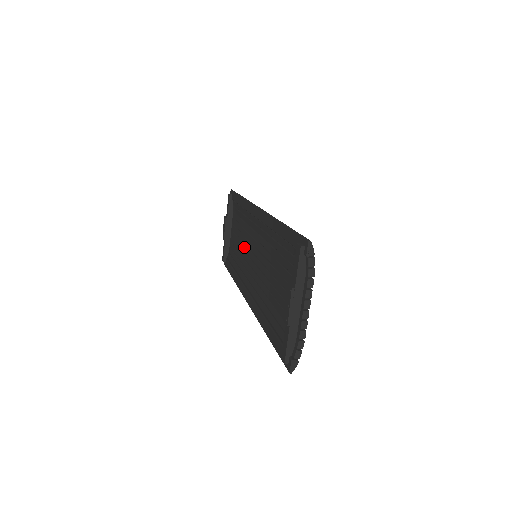
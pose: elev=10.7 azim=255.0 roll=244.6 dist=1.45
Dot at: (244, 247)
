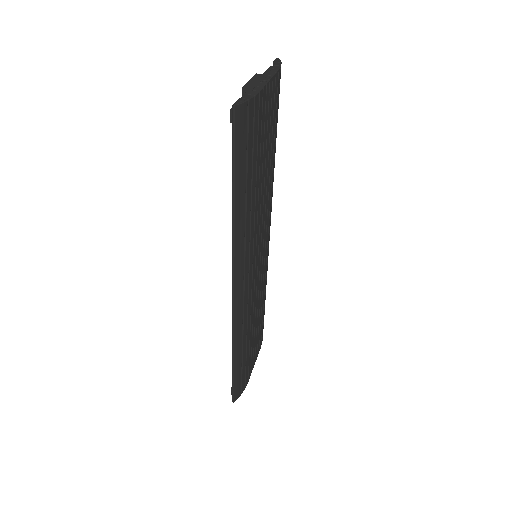
Dot at: occluded
